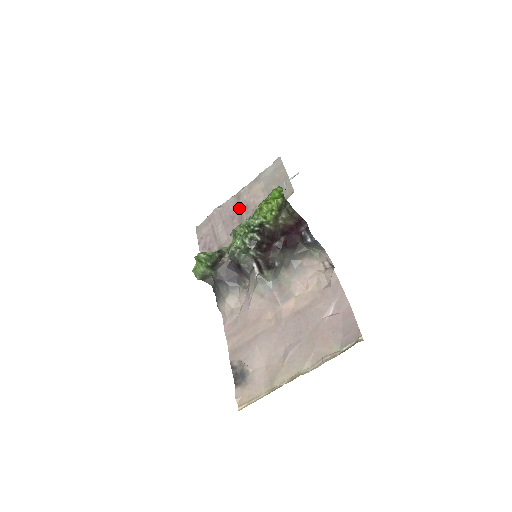
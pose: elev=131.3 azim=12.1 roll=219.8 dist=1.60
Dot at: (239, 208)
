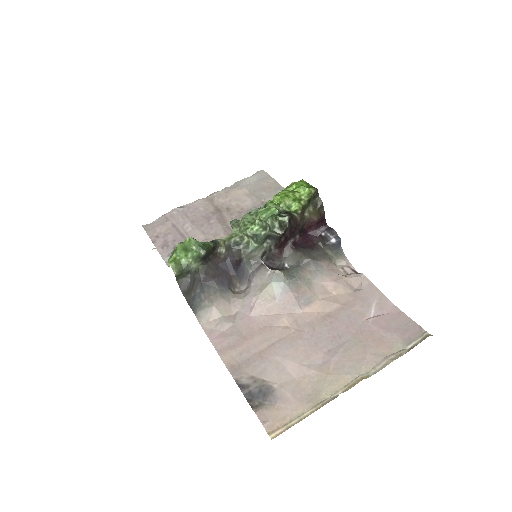
Dot at: (216, 209)
